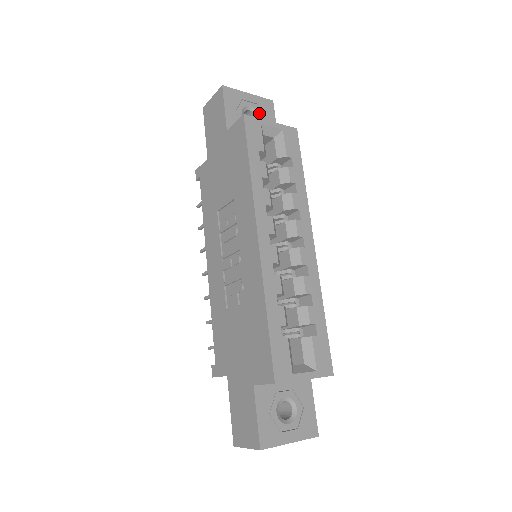
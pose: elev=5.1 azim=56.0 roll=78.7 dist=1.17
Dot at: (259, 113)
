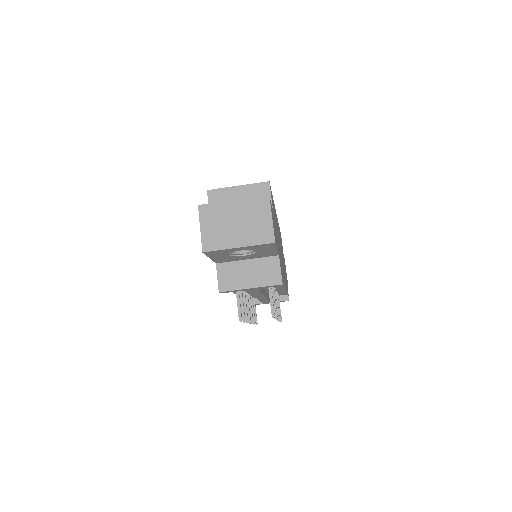
Dot at: occluded
